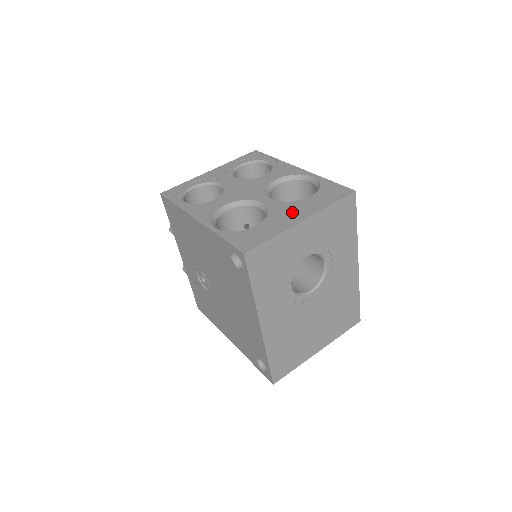
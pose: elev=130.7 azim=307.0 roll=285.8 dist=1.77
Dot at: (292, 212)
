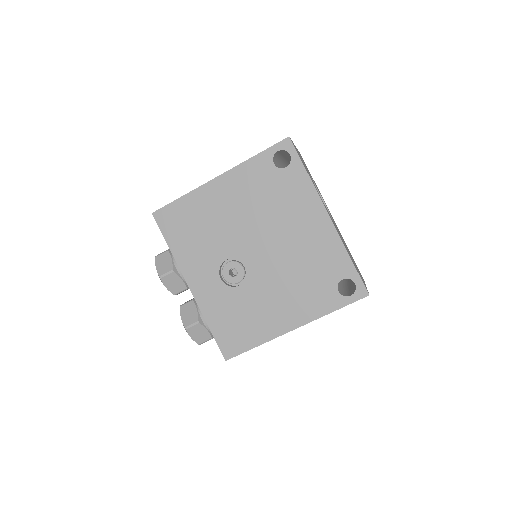
Dot at: occluded
